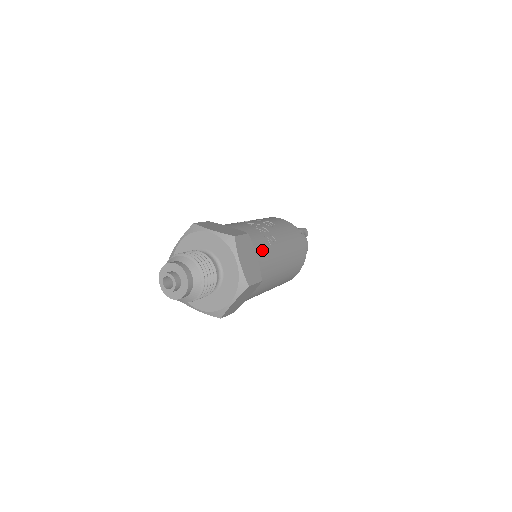
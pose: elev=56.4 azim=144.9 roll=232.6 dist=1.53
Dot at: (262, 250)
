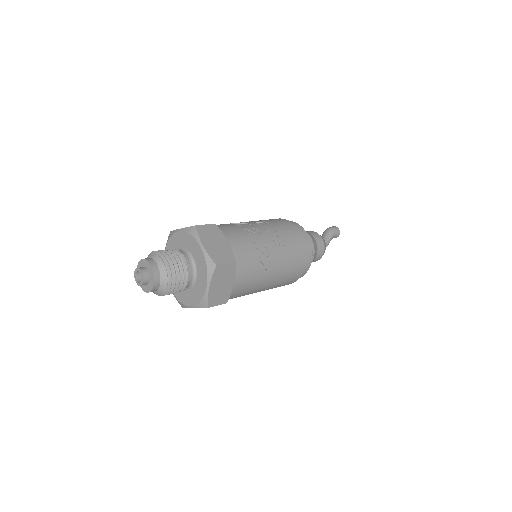
Dot at: (245, 276)
